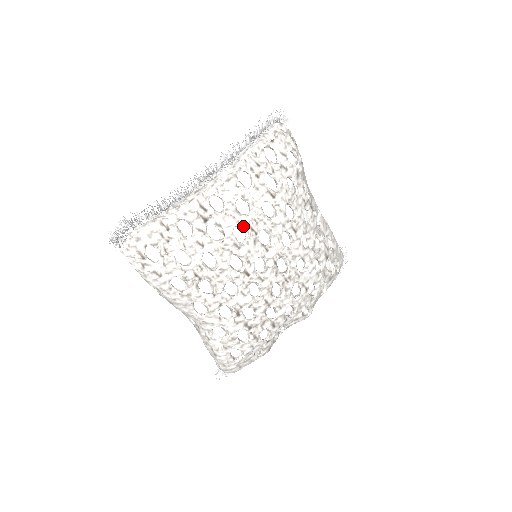
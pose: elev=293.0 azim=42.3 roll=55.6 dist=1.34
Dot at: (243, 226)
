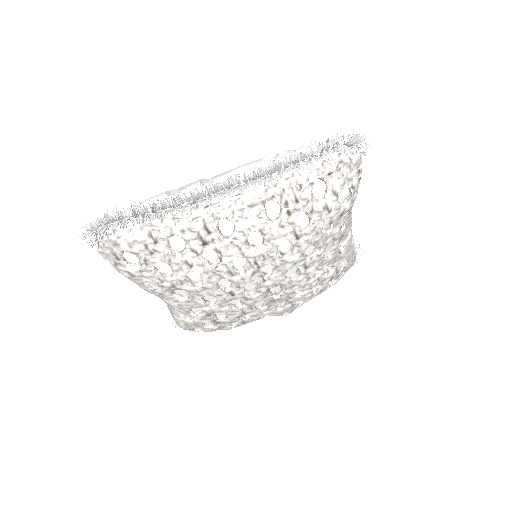
Dot at: (247, 258)
